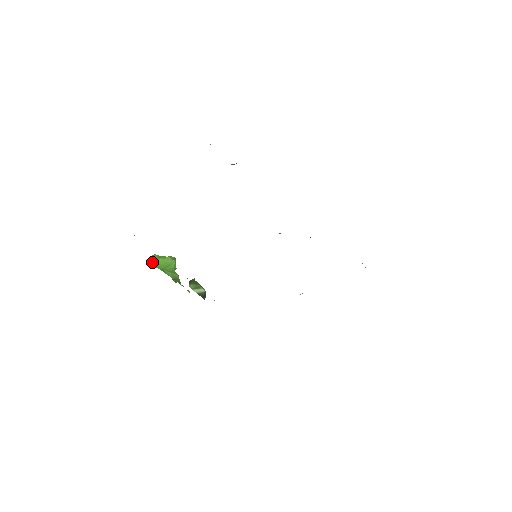
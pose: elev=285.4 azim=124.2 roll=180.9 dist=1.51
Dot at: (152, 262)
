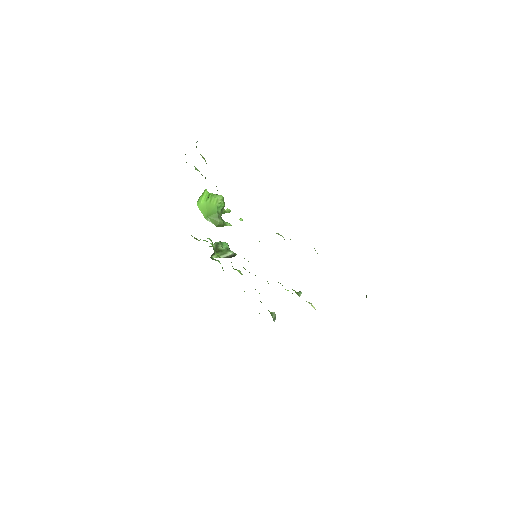
Dot at: (200, 205)
